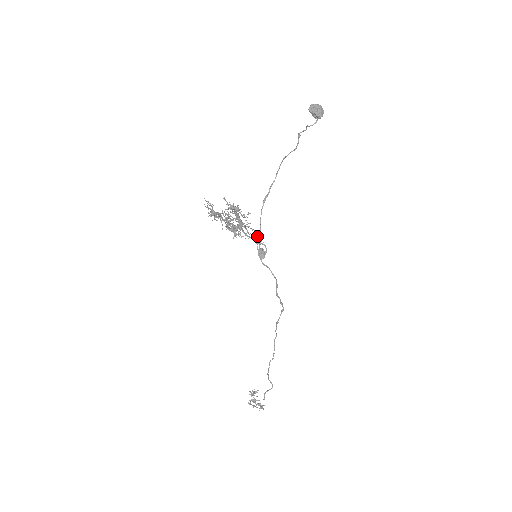
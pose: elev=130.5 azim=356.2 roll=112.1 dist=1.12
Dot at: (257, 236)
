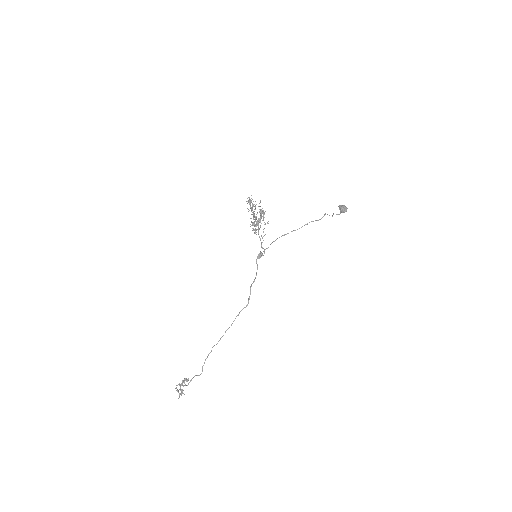
Dot at: (263, 236)
